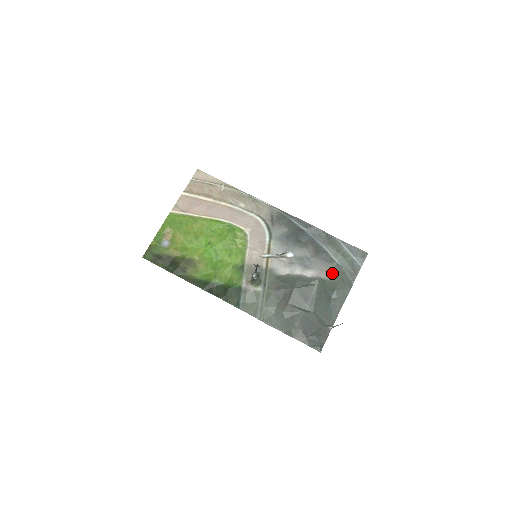
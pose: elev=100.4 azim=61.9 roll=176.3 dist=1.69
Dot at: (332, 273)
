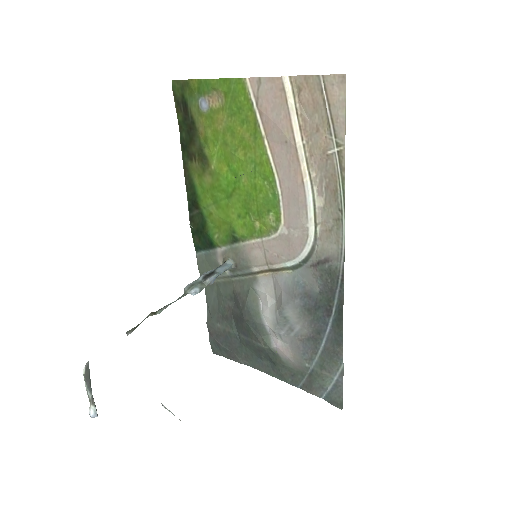
Dot at: (293, 362)
